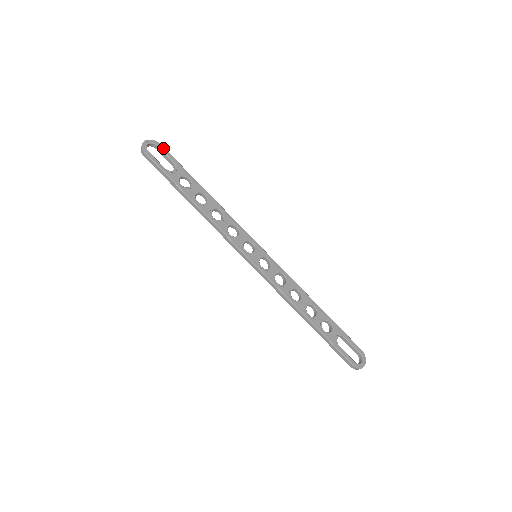
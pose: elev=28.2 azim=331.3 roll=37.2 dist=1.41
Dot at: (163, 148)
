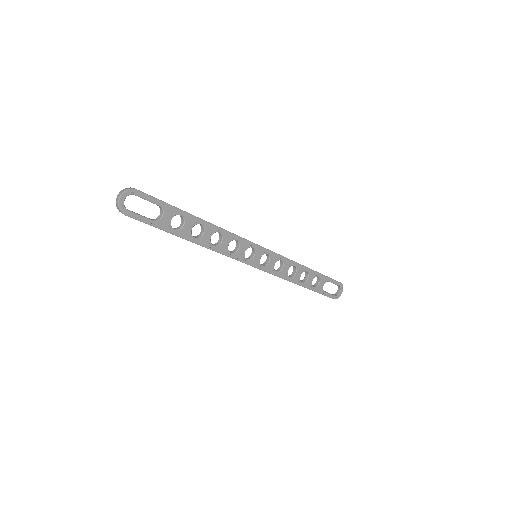
Dot at: (142, 194)
